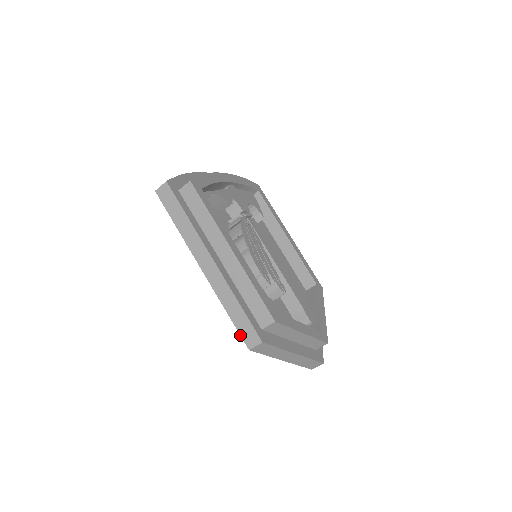
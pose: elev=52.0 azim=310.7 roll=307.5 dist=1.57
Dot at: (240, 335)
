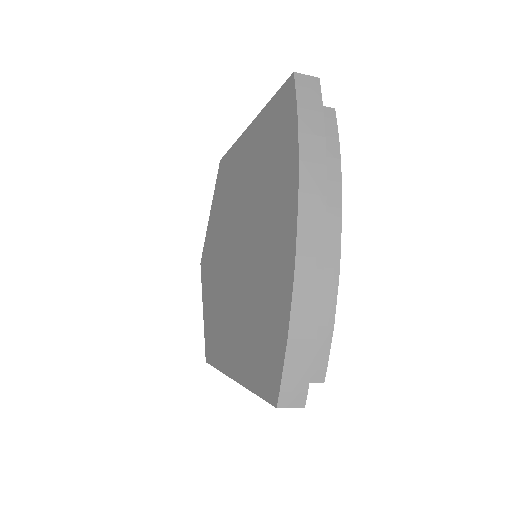
Dot at: occluded
